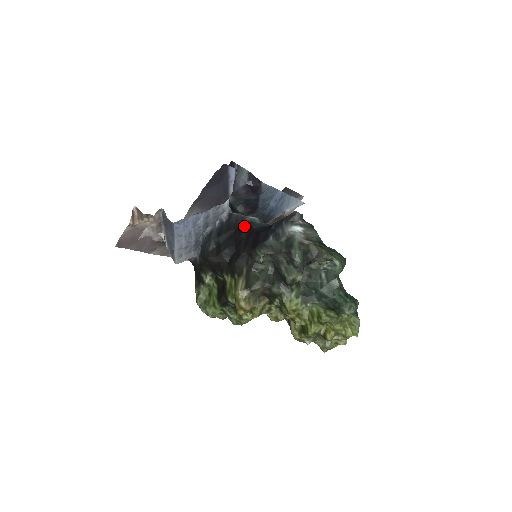
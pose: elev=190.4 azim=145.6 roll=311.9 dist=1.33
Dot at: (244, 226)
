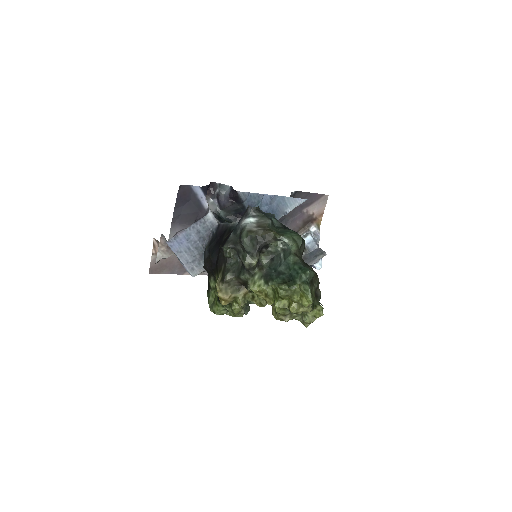
Dot at: (226, 231)
